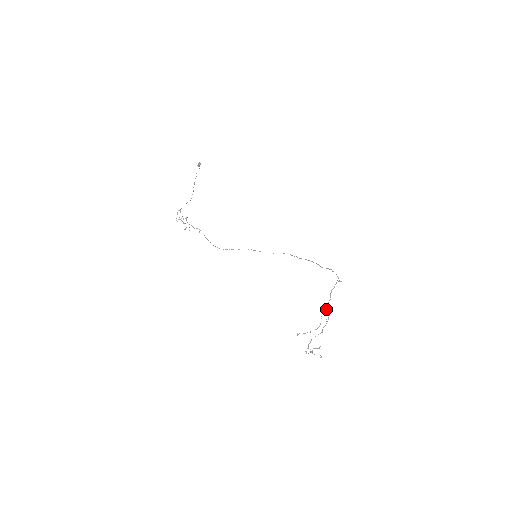
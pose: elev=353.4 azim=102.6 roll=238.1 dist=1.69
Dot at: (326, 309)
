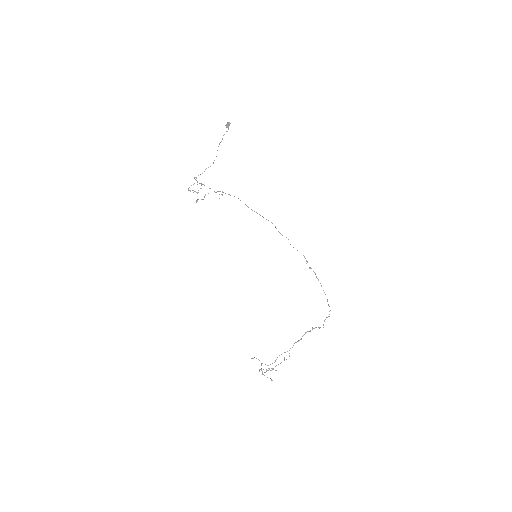
Dot at: occluded
